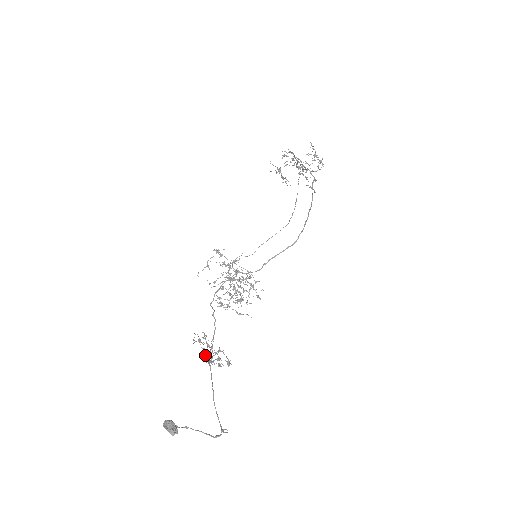
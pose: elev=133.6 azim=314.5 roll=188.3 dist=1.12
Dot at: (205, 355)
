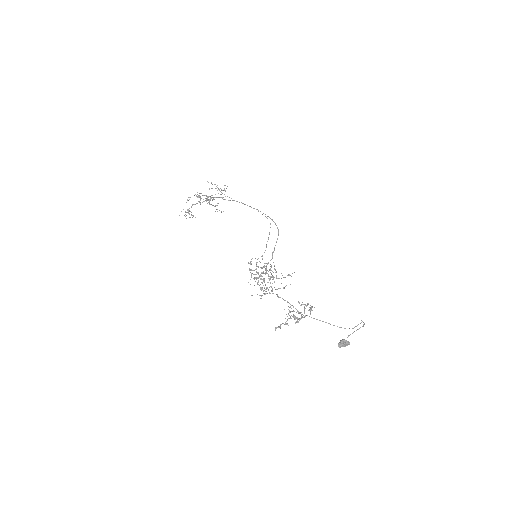
Dot at: (286, 324)
